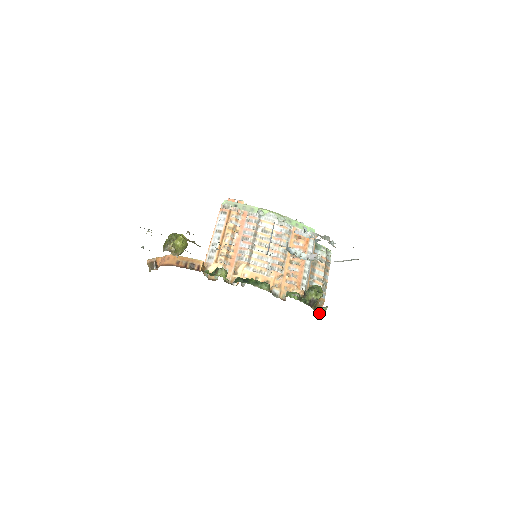
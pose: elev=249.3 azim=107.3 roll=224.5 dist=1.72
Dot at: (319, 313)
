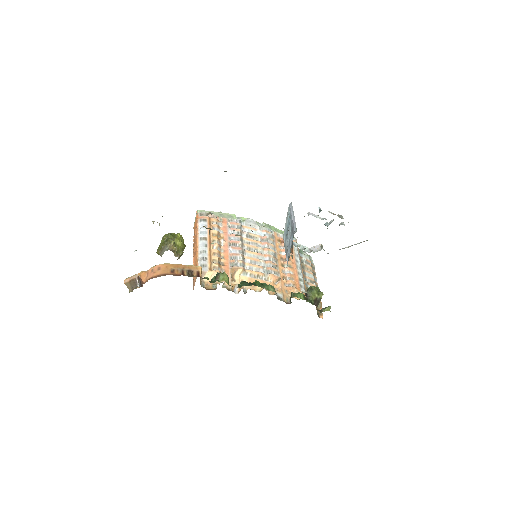
Dot at: (320, 317)
